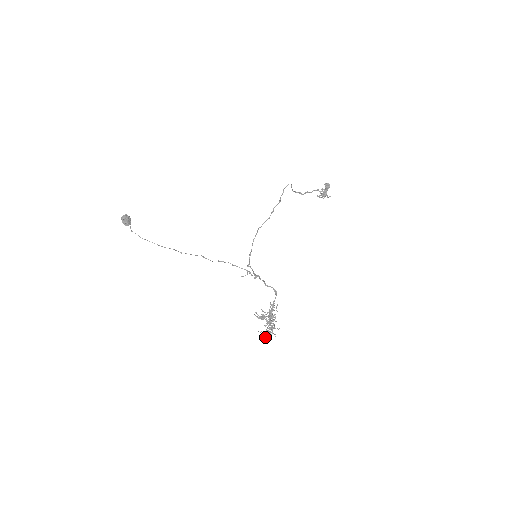
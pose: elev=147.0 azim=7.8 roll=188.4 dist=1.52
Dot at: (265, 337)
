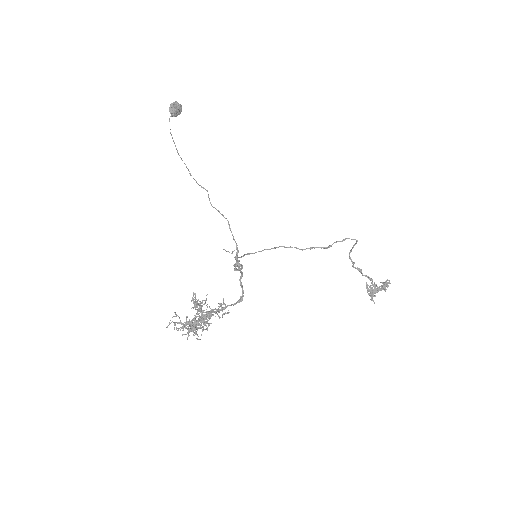
Dot at: occluded
